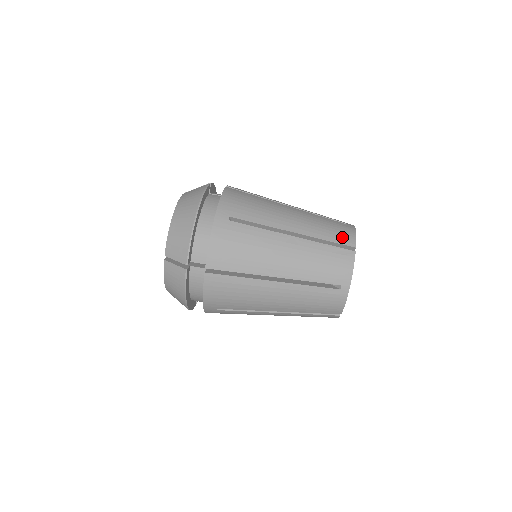
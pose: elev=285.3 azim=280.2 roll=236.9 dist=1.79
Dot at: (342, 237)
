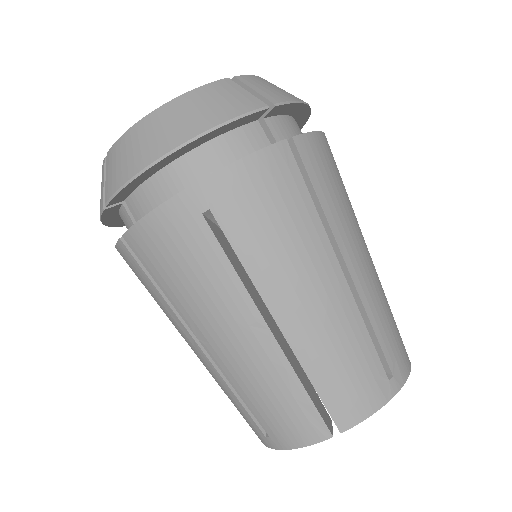
Dot at: (342, 401)
